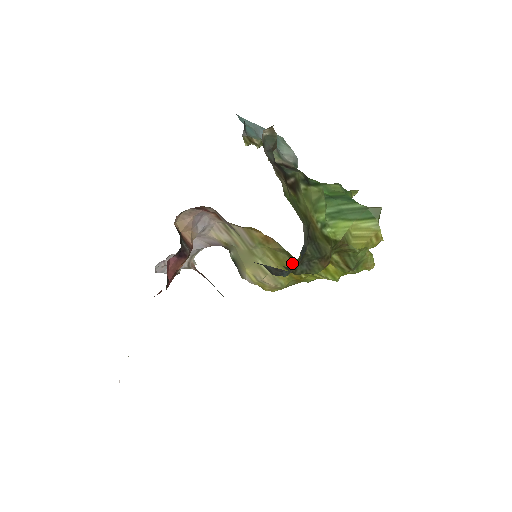
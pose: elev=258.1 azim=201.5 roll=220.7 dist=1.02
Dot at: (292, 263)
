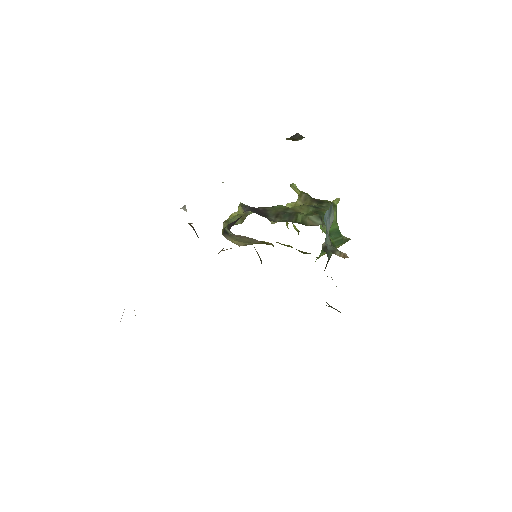
Dot at: (269, 244)
